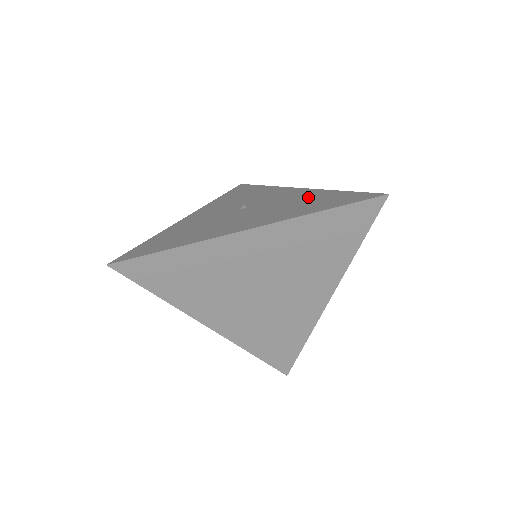
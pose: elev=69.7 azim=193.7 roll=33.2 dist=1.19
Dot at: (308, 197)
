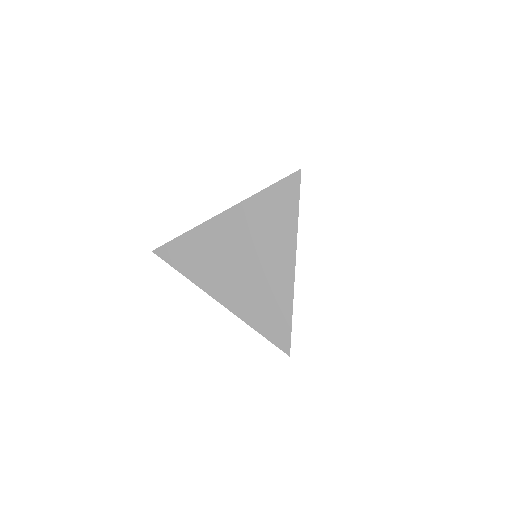
Dot at: occluded
